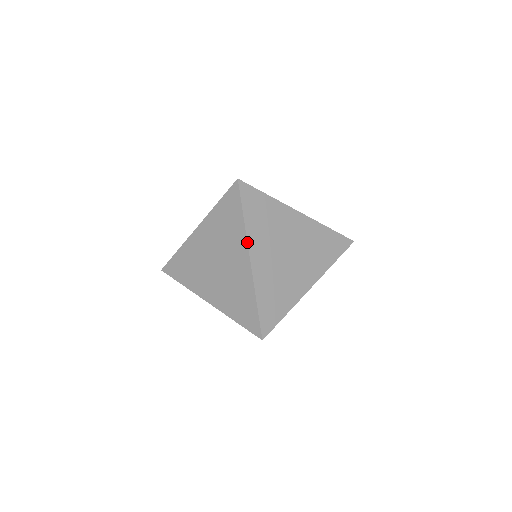
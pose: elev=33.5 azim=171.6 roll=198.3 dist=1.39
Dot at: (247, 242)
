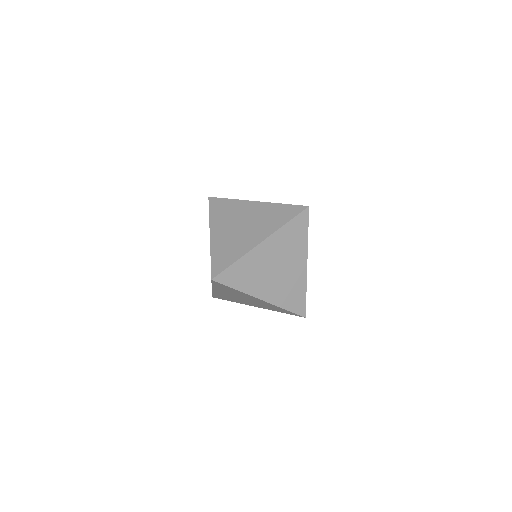
Dot at: occluded
